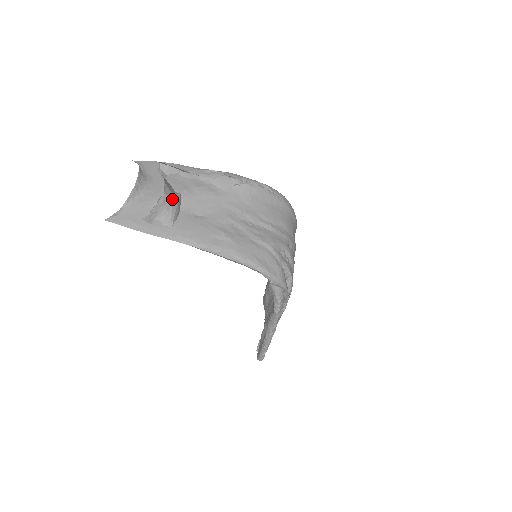
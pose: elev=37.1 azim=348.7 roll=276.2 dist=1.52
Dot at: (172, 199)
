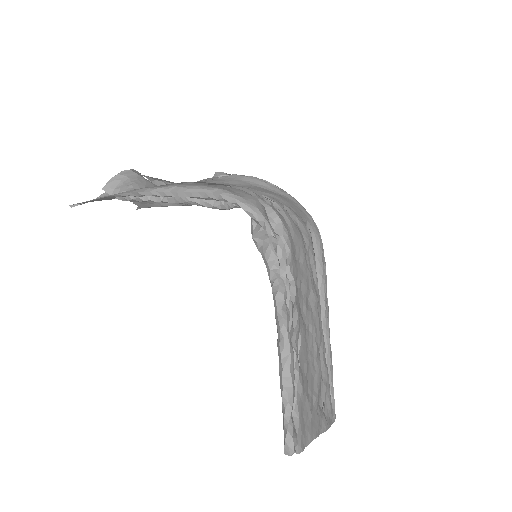
Dot at: (140, 177)
